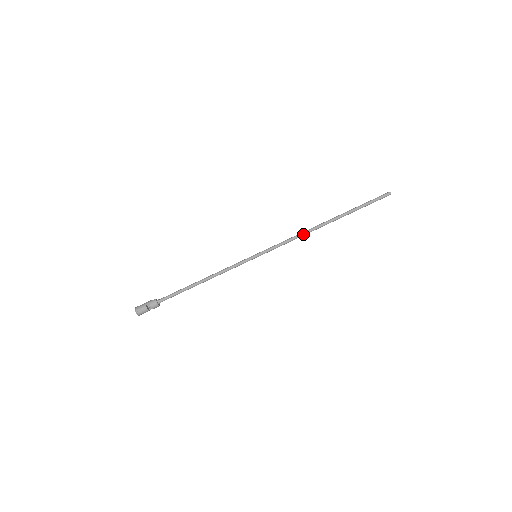
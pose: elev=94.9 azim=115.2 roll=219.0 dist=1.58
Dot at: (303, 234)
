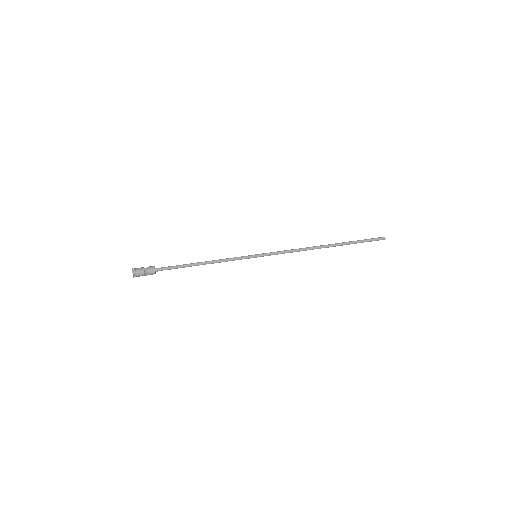
Dot at: (302, 248)
